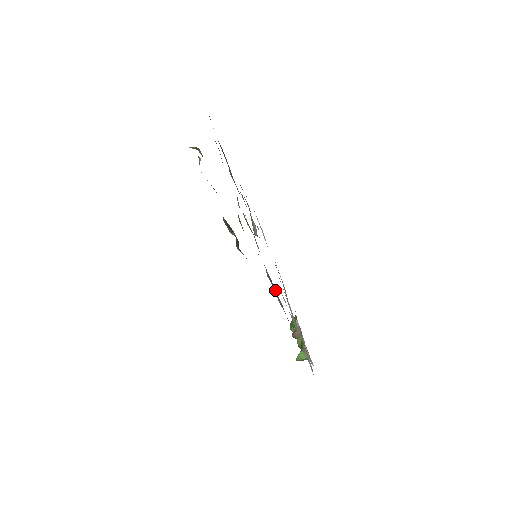
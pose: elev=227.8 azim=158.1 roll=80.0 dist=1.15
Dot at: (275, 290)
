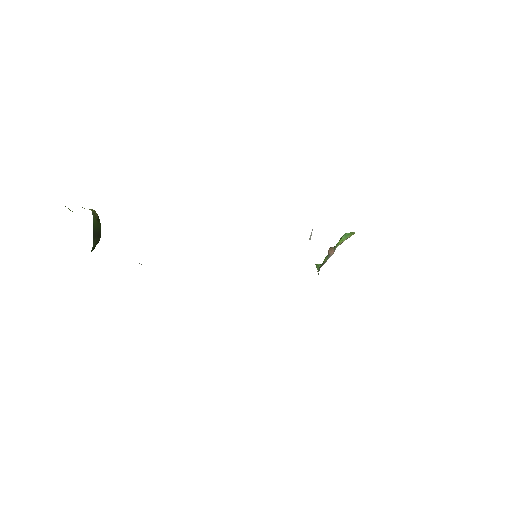
Dot at: occluded
